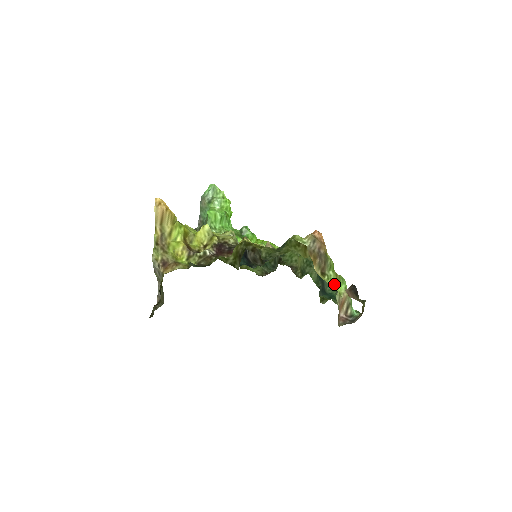
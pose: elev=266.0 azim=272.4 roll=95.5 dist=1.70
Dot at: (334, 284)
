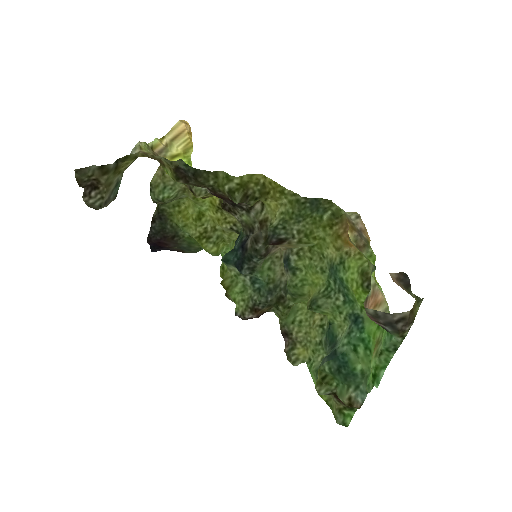
Dot at: occluded
